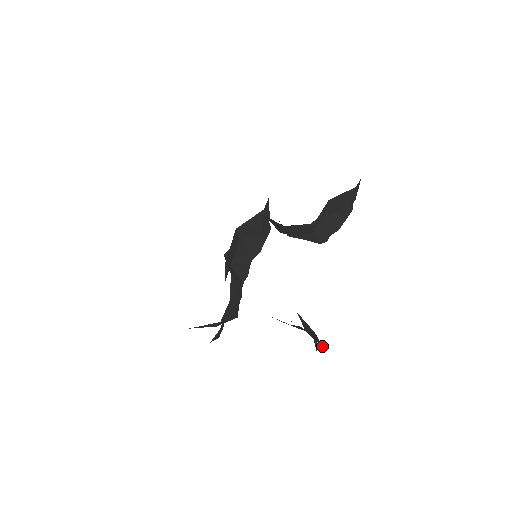
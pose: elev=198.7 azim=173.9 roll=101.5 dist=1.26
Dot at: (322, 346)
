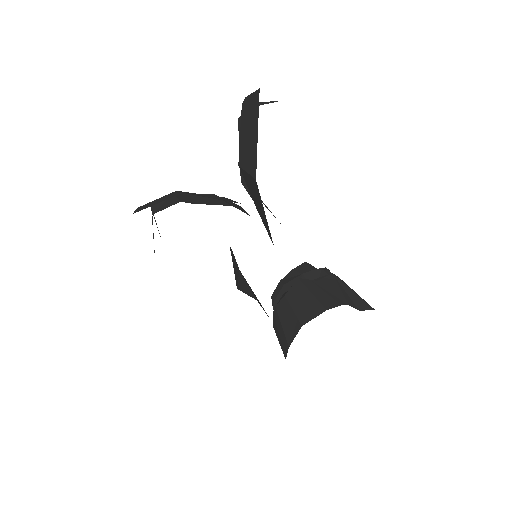
Dot at: (372, 308)
